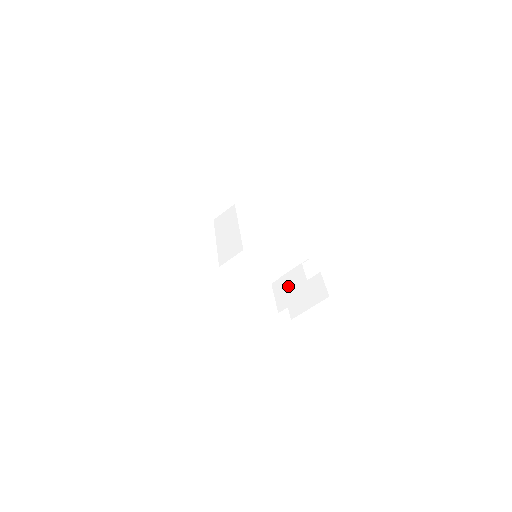
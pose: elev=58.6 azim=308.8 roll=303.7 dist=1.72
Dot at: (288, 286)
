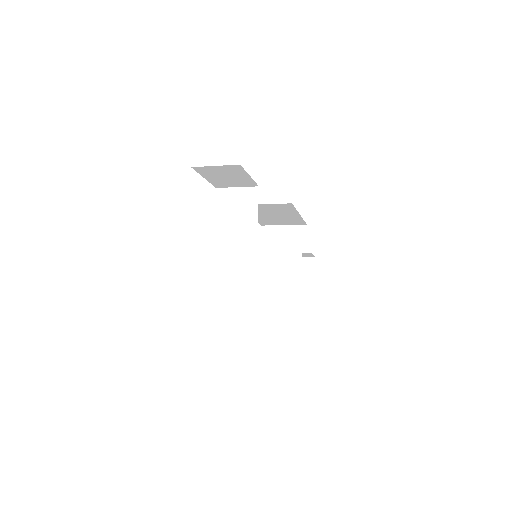
Dot at: (274, 274)
